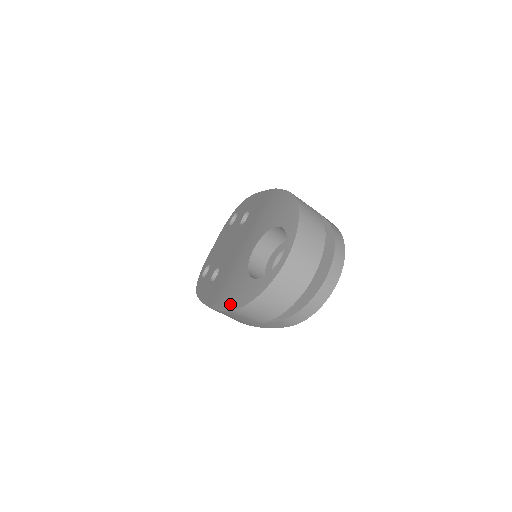
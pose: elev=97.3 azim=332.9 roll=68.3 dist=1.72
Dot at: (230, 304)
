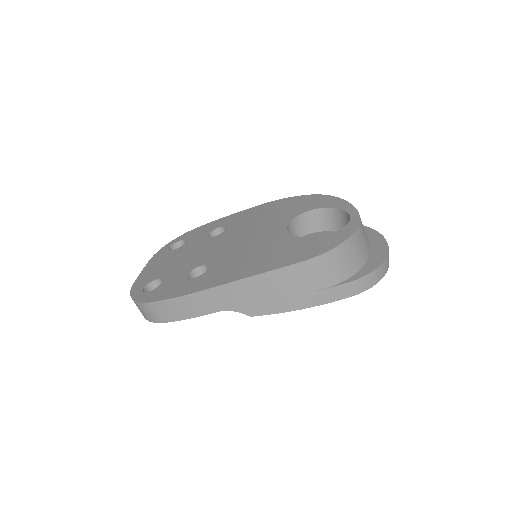
Dot at: (294, 258)
